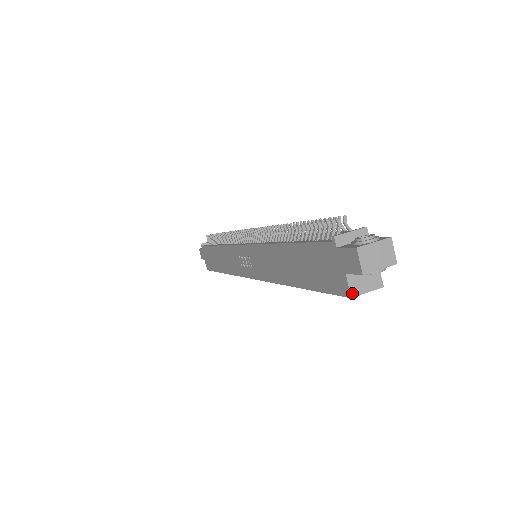
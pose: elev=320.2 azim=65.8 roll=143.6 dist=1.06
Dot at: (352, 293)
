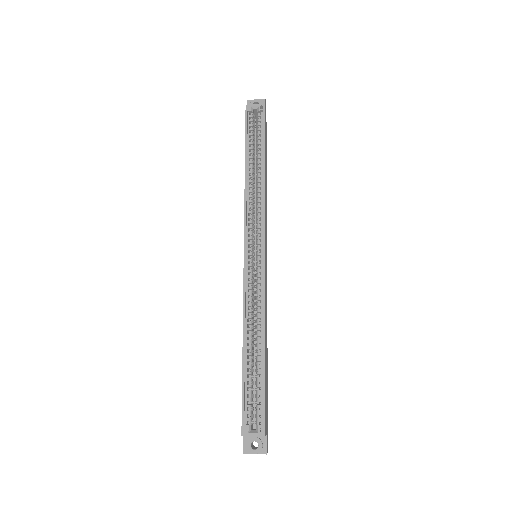
Dot at: (247, 106)
